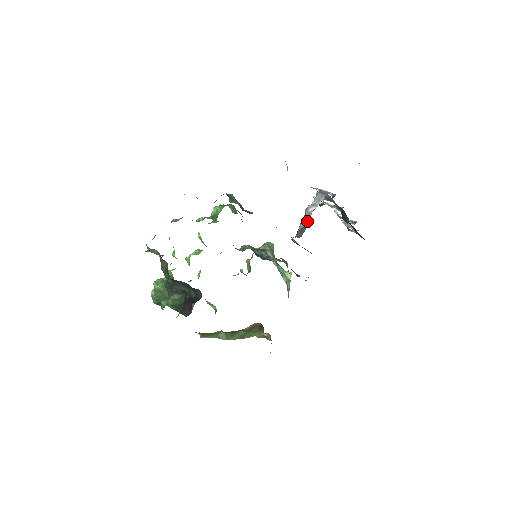
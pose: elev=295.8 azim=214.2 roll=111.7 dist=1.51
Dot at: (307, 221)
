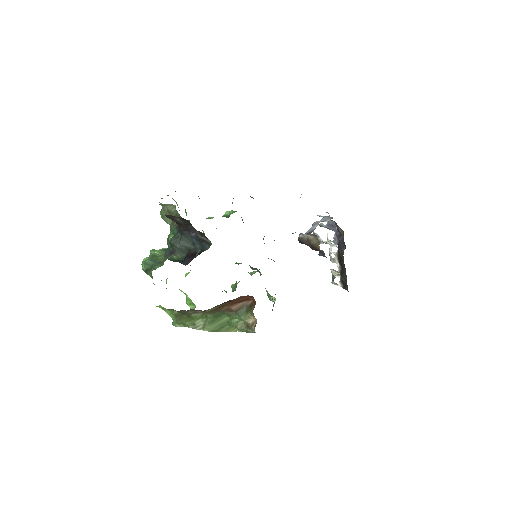
Dot at: (315, 227)
